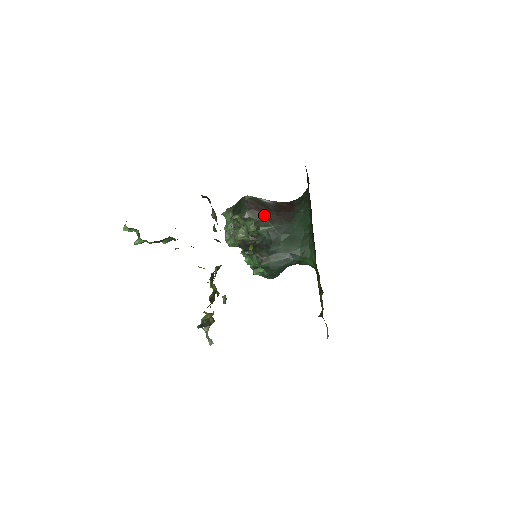
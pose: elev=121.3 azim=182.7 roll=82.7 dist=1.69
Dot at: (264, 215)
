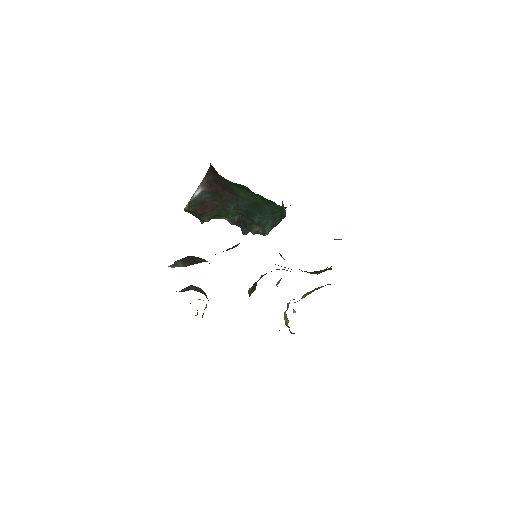
Dot at: (214, 208)
